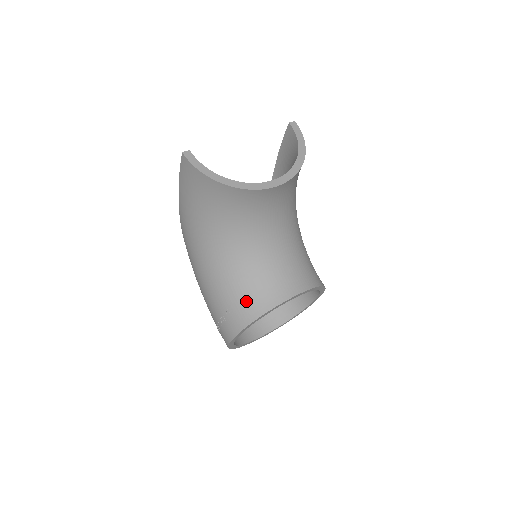
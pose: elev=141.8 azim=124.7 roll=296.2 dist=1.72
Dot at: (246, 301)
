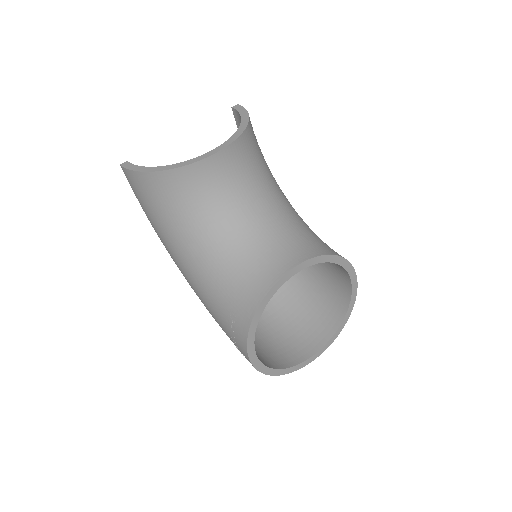
Dot at: (241, 296)
